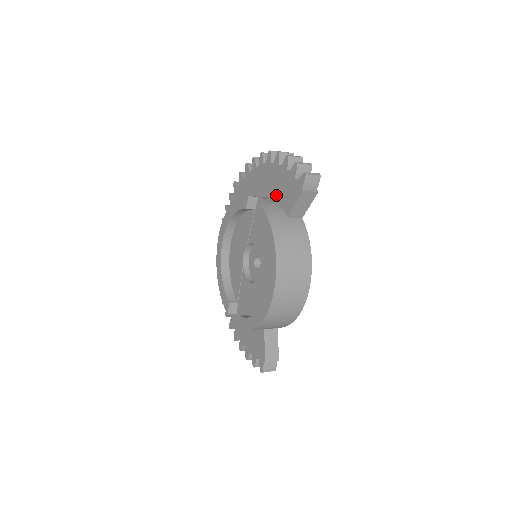
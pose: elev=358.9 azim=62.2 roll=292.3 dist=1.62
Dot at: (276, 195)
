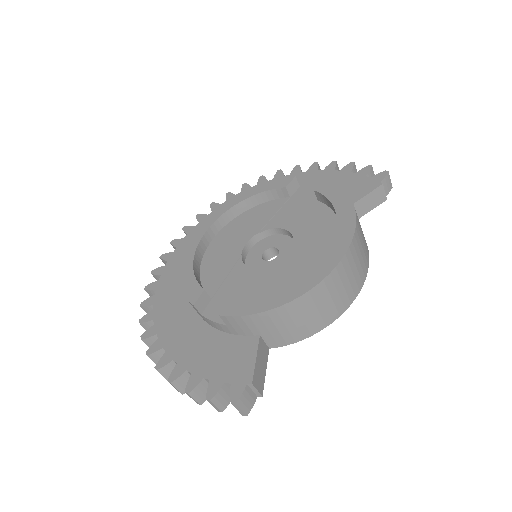
Dot at: occluded
